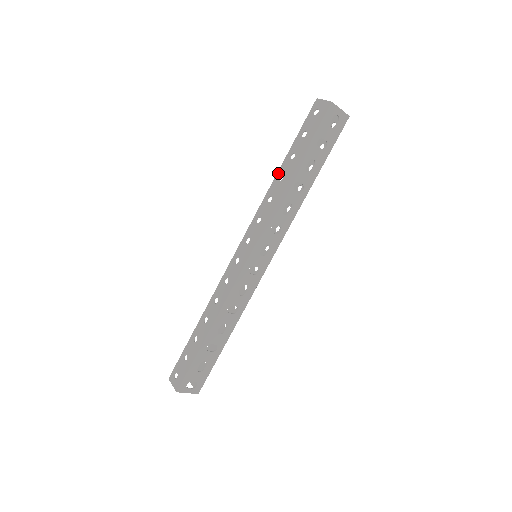
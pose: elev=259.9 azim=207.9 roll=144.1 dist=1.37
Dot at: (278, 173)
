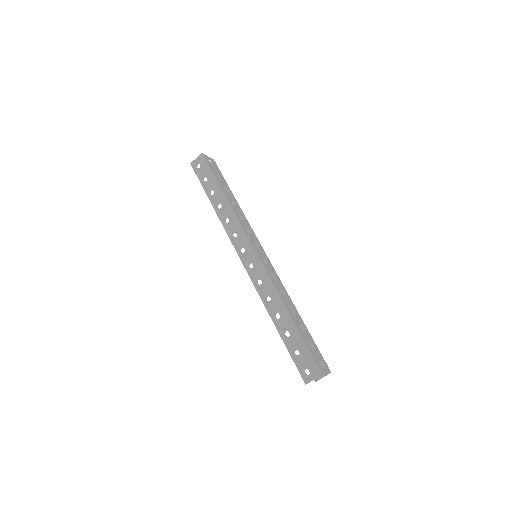
Dot at: (215, 208)
